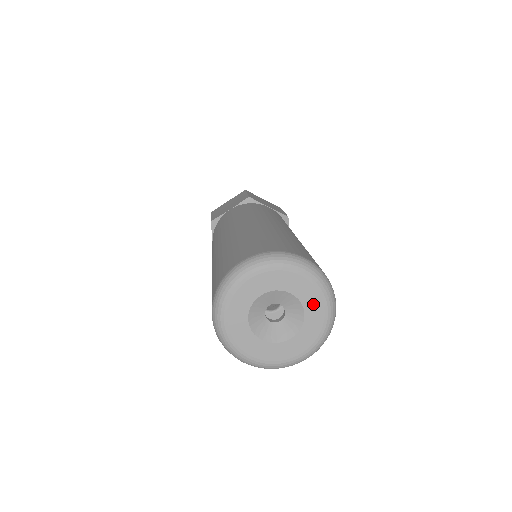
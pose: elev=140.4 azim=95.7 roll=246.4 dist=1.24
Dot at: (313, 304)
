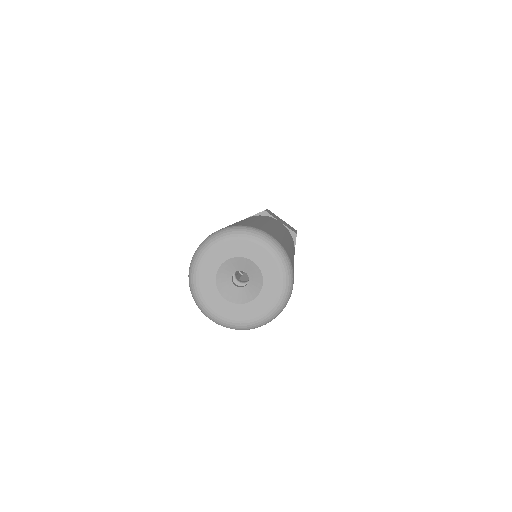
Dot at: (271, 275)
